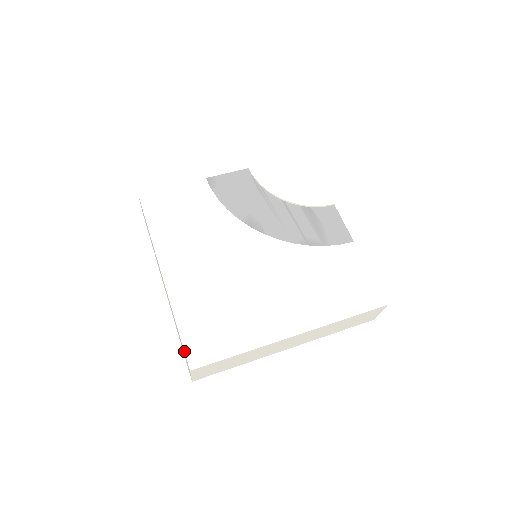
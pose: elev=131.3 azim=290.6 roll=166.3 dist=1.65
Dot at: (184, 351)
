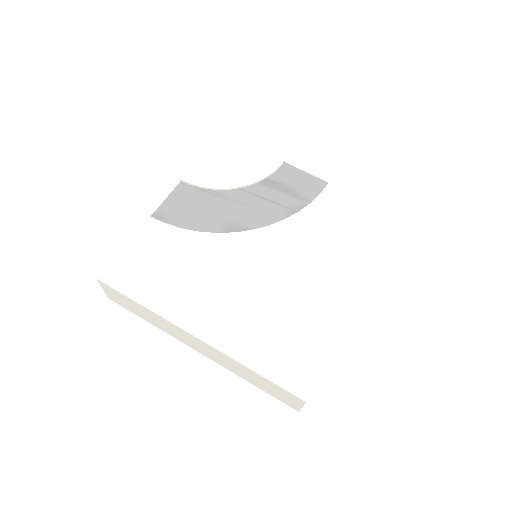
Dot at: (284, 389)
